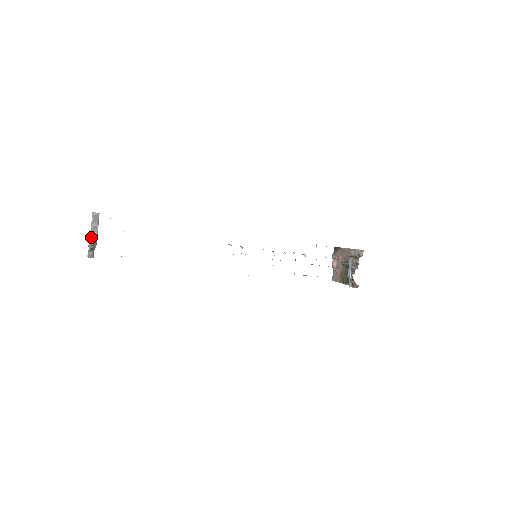
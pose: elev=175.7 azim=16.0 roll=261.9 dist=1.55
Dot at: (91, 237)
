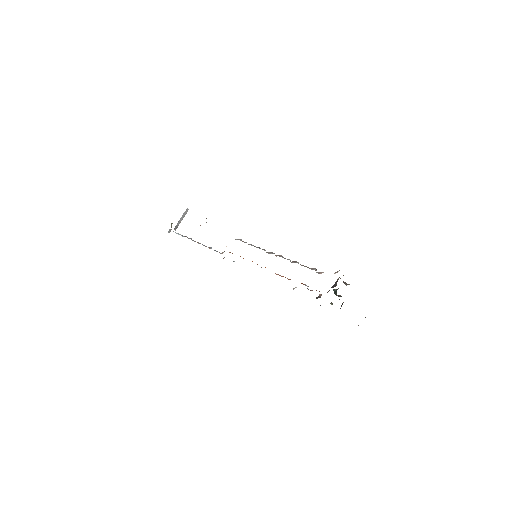
Dot at: (178, 223)
